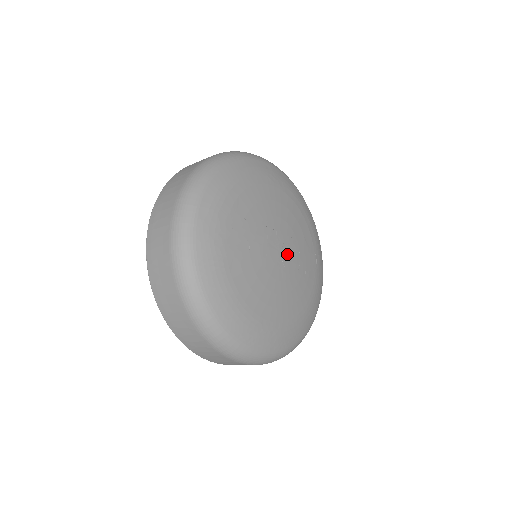
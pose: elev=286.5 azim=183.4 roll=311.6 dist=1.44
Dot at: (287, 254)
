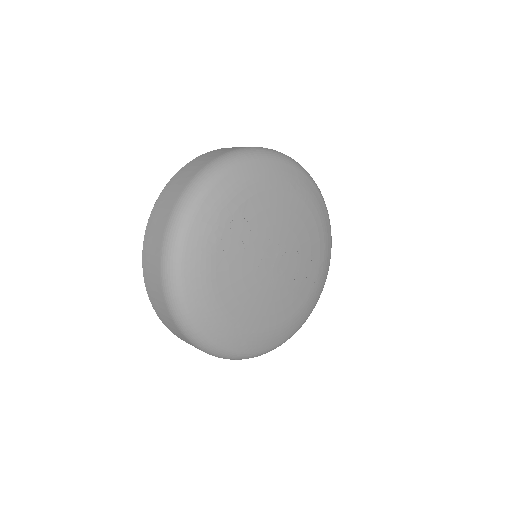
Dot at: (284, 265)
